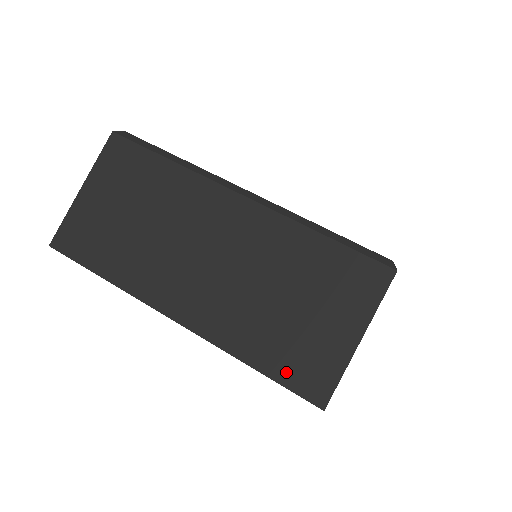
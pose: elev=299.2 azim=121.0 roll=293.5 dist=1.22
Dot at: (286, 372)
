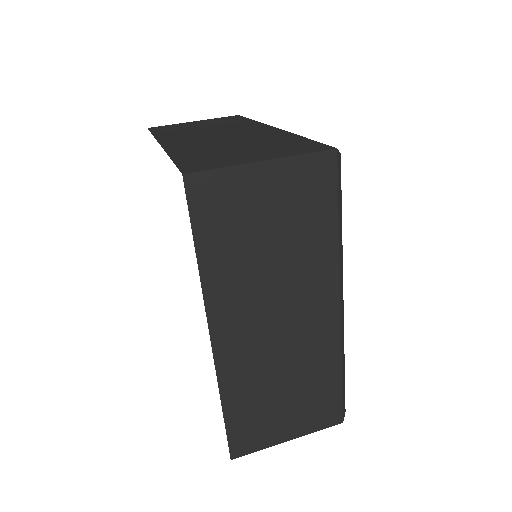
Dot at: (237, 427)
